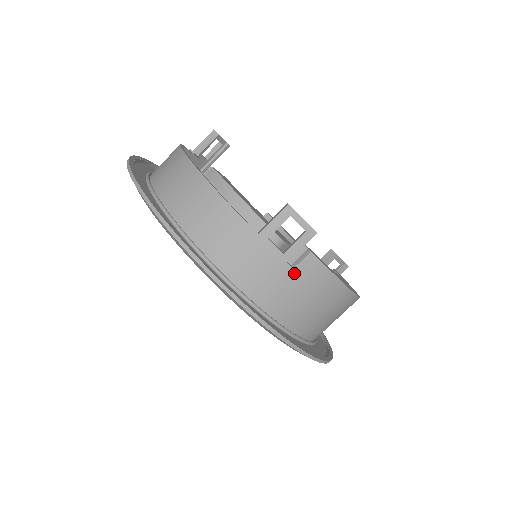
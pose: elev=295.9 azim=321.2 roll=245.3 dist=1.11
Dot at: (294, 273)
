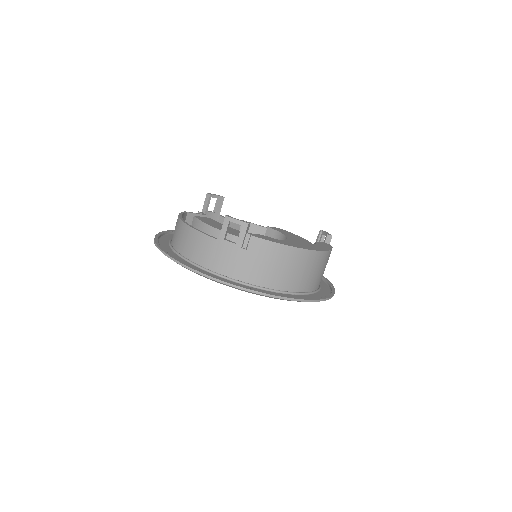
Dot at: (249, 252)
